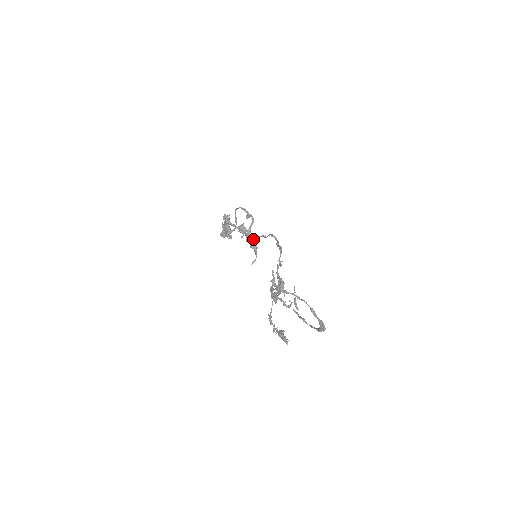
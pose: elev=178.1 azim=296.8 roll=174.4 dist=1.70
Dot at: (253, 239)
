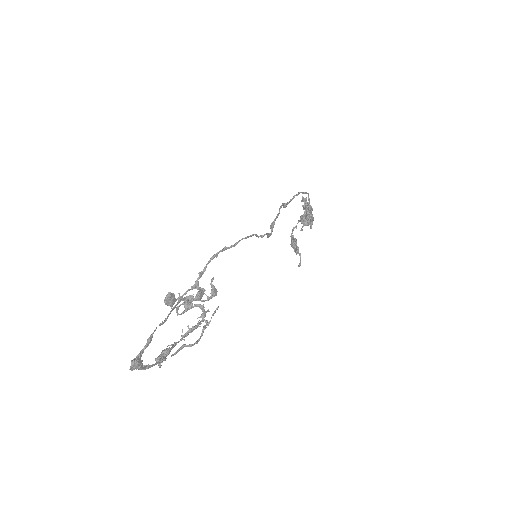
Dot at: occluded
